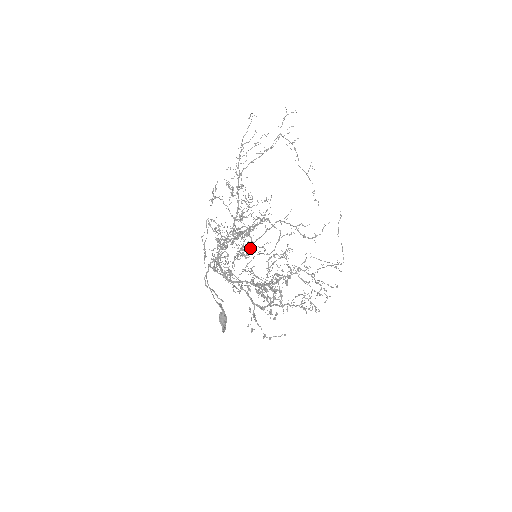
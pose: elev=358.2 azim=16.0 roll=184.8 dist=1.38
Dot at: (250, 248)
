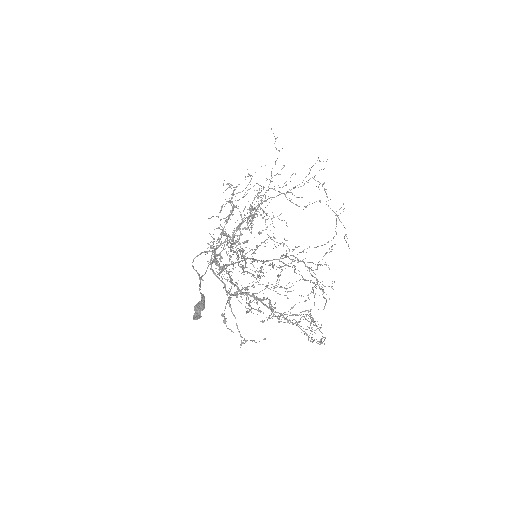
Dot at: occluded
